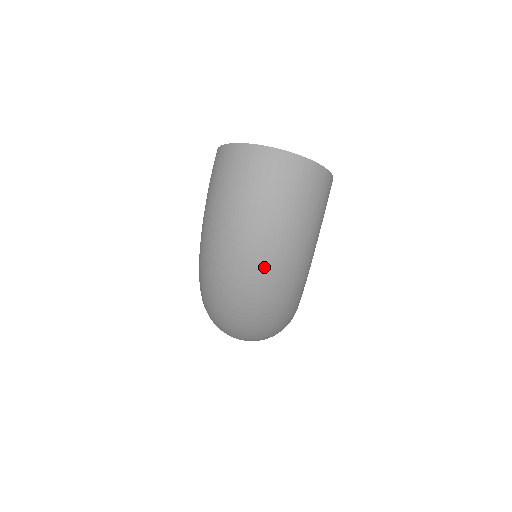
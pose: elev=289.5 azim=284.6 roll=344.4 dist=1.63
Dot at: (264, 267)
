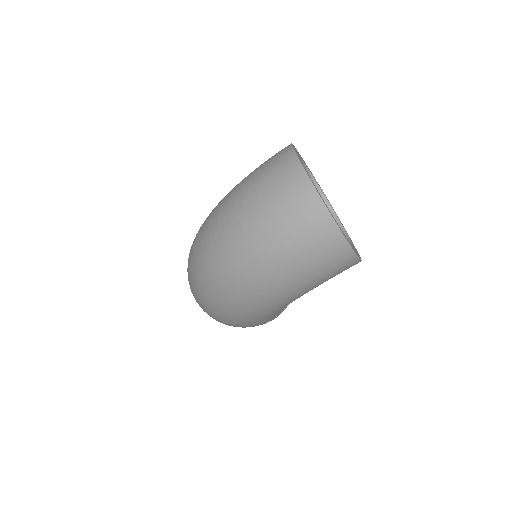
Dot at: (228, 274)
